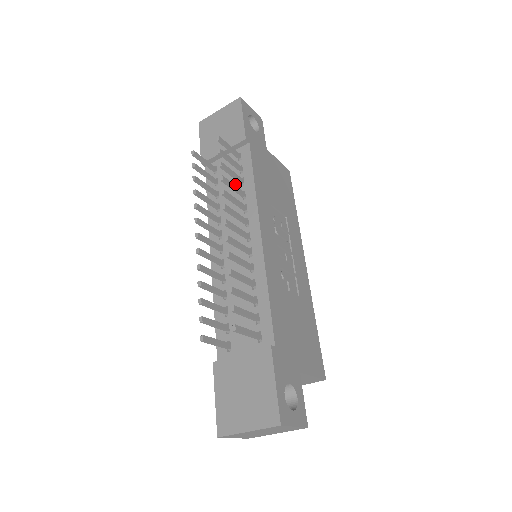
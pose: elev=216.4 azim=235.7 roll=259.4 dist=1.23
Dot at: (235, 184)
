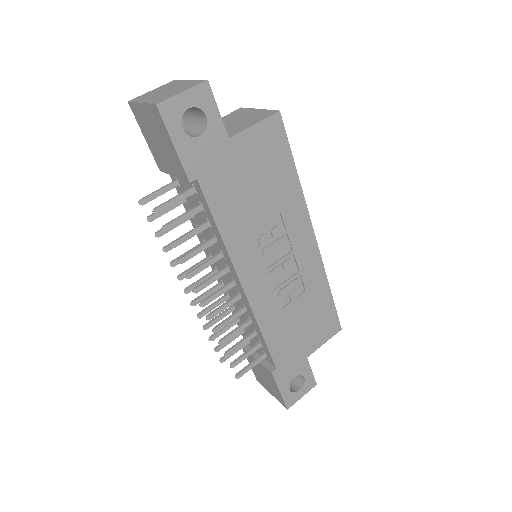
Dot at: (203, 219)
